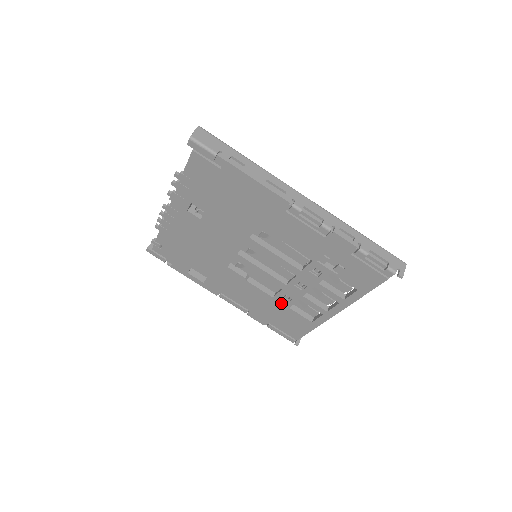
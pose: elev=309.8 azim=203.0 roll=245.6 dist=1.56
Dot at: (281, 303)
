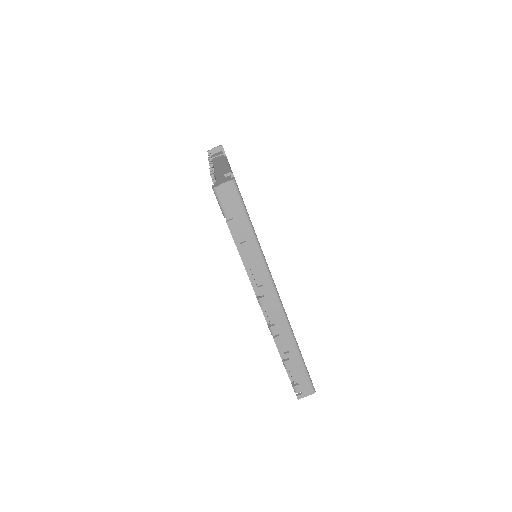
Dot at: occluded
